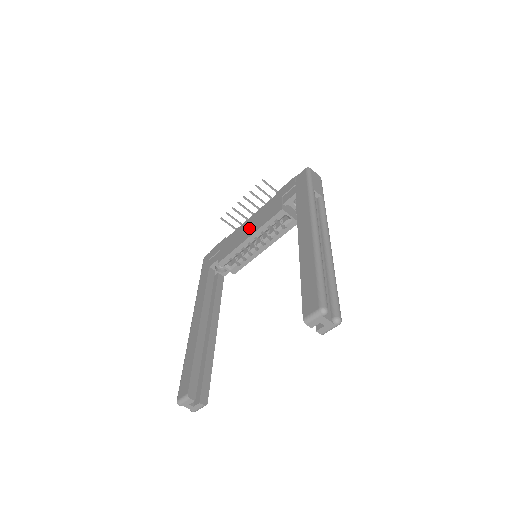
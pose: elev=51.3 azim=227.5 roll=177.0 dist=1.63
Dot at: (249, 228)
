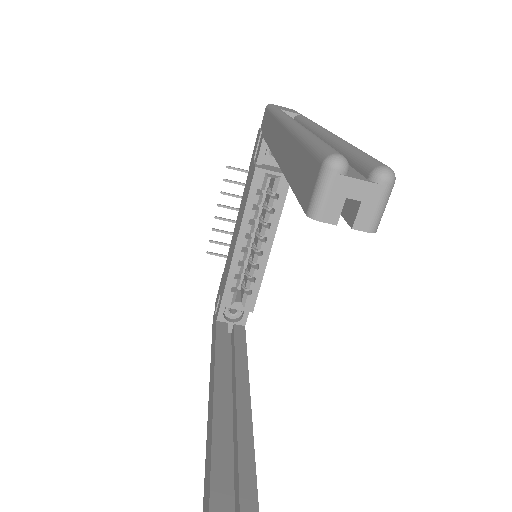
Dot at: (236, 232)
